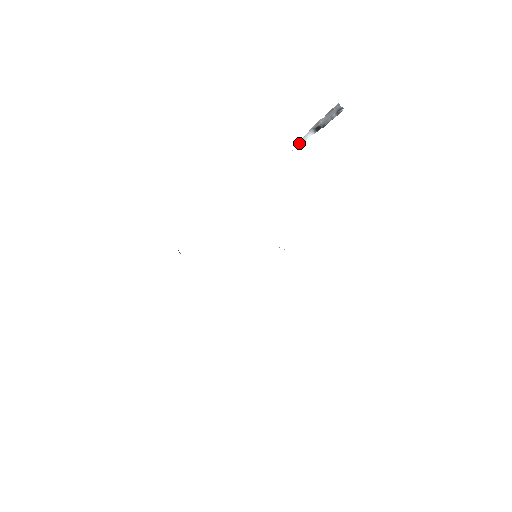
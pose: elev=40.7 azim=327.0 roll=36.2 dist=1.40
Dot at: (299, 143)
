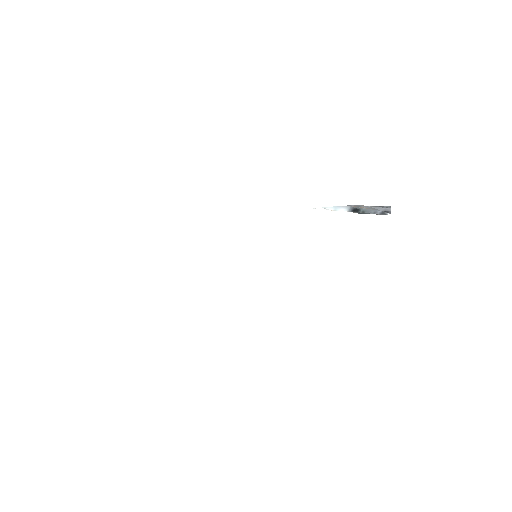
Dot at: (328, 207)
